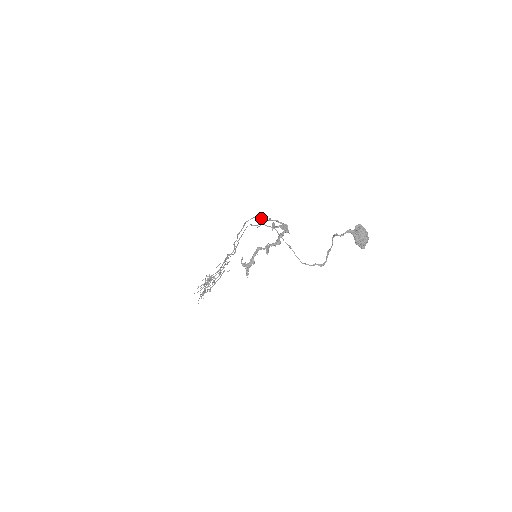
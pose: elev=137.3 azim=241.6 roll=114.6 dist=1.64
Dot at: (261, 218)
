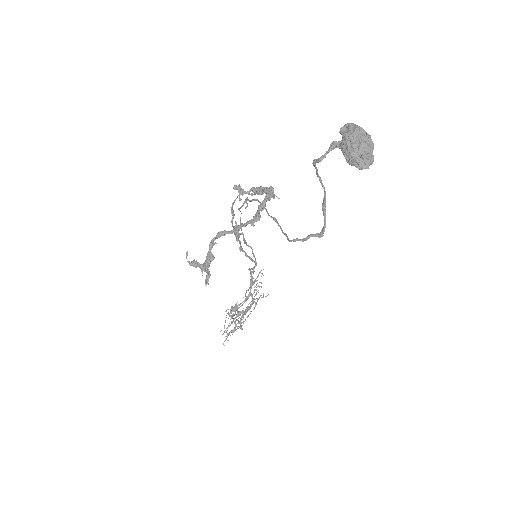
Dot at: occluded
